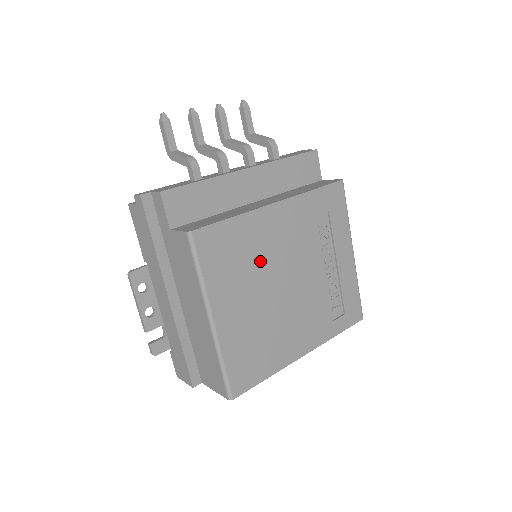
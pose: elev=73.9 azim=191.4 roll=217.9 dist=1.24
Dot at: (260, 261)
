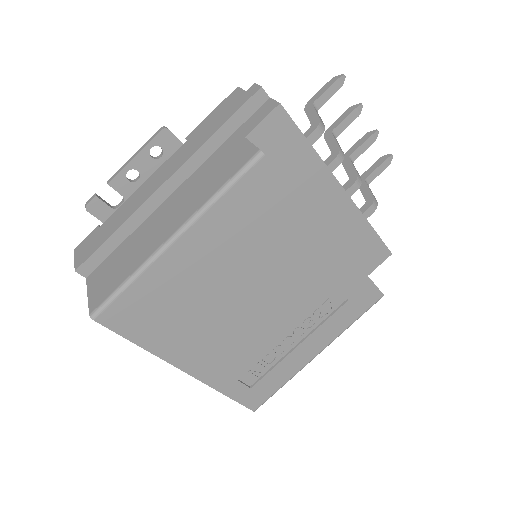
Dot at: (266, 255)
